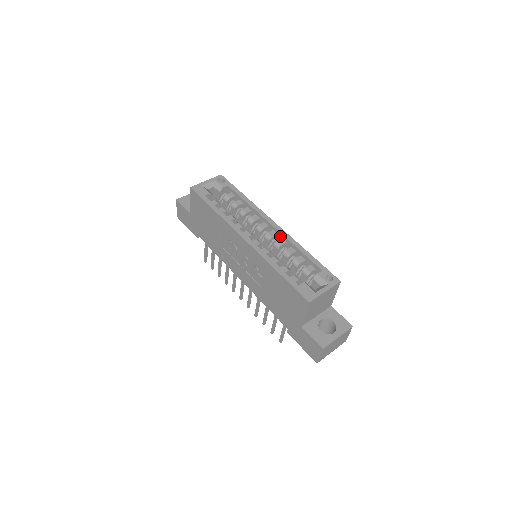
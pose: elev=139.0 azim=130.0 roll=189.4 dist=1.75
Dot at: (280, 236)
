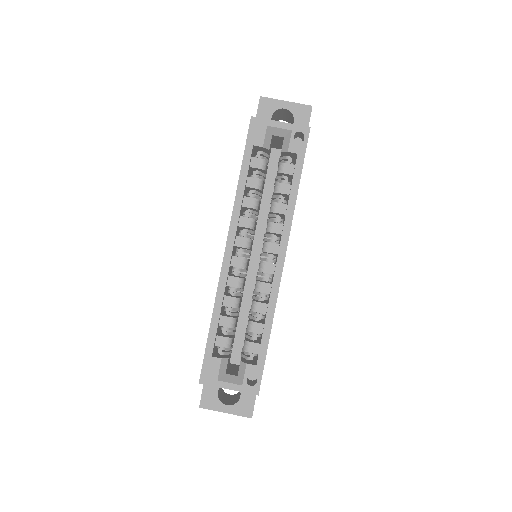
Dot at: (273, 279)
